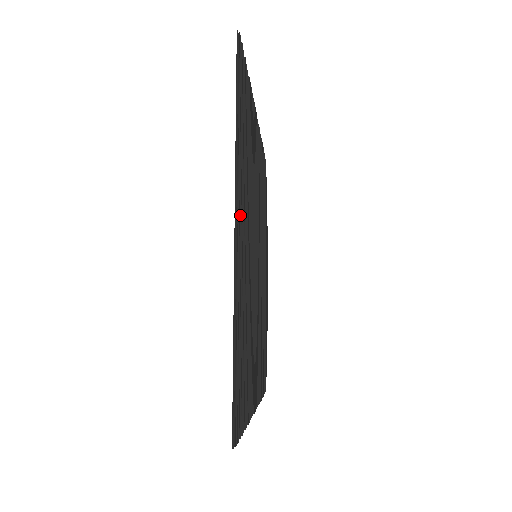
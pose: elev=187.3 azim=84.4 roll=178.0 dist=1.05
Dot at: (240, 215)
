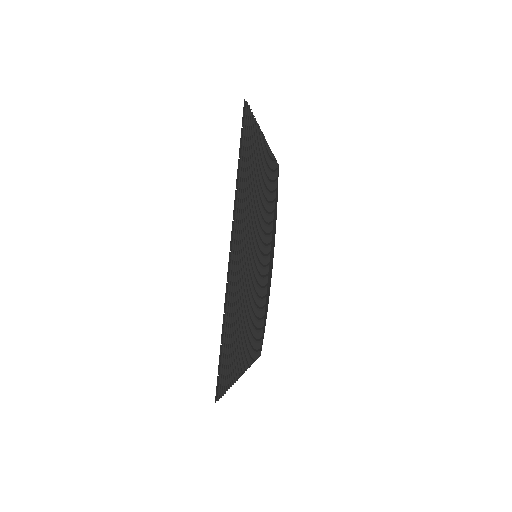
Dot at: (236, 241)
